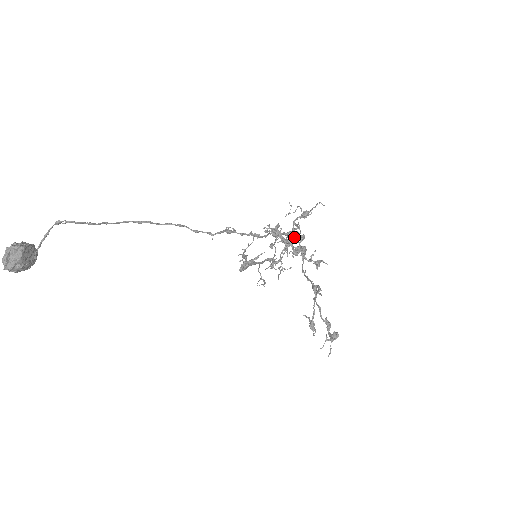
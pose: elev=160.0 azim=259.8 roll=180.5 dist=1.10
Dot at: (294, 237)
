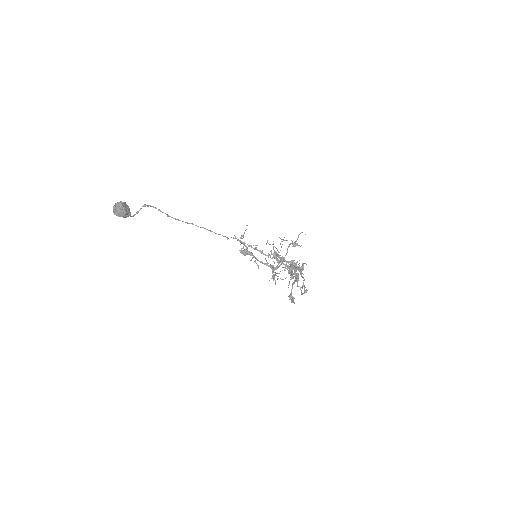
Dot at: (302, 286)
